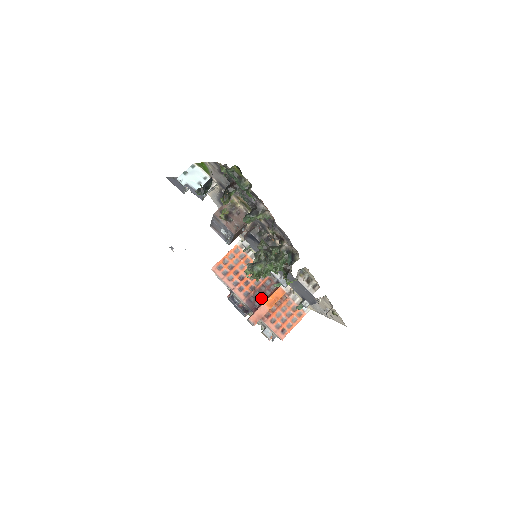
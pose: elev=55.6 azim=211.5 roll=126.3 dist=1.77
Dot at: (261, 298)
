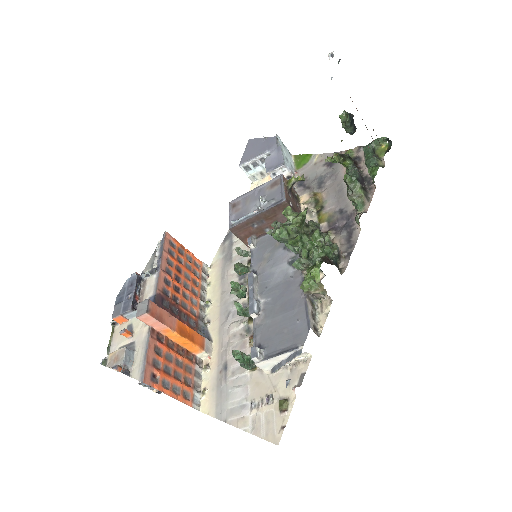
Dot at: occluded
